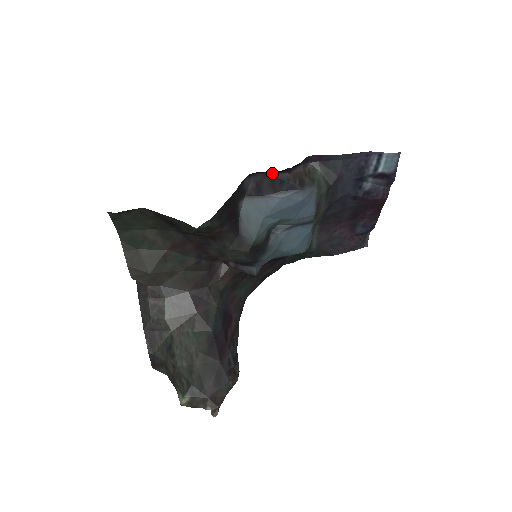
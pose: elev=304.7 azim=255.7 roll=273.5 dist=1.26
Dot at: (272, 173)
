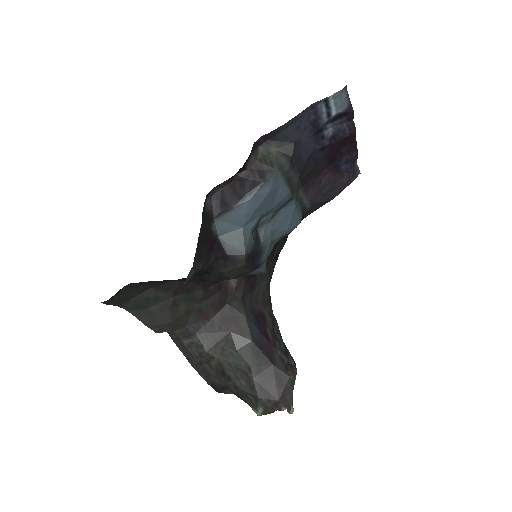
Dot at: (228, 180)
